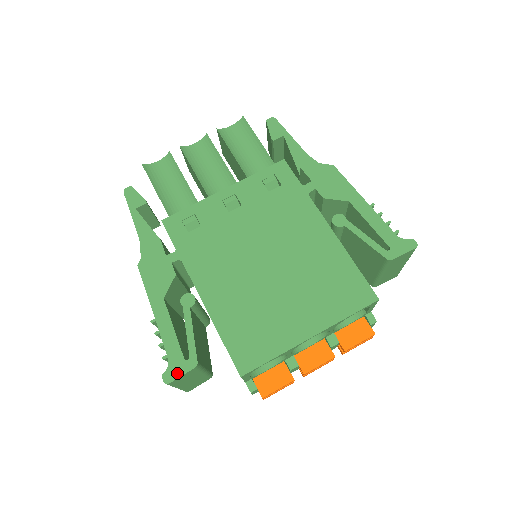
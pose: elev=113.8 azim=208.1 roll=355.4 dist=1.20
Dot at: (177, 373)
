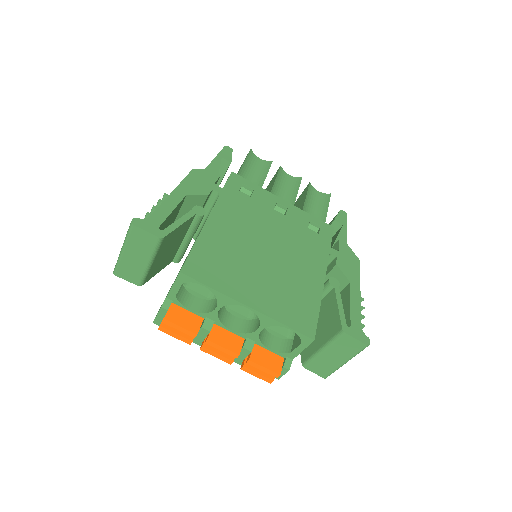
Dot at: (145, 227)
